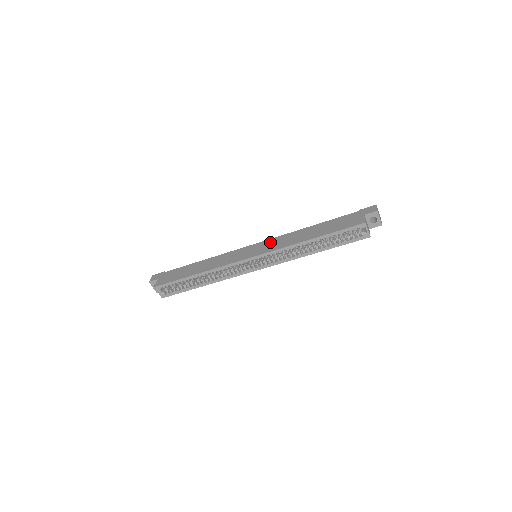
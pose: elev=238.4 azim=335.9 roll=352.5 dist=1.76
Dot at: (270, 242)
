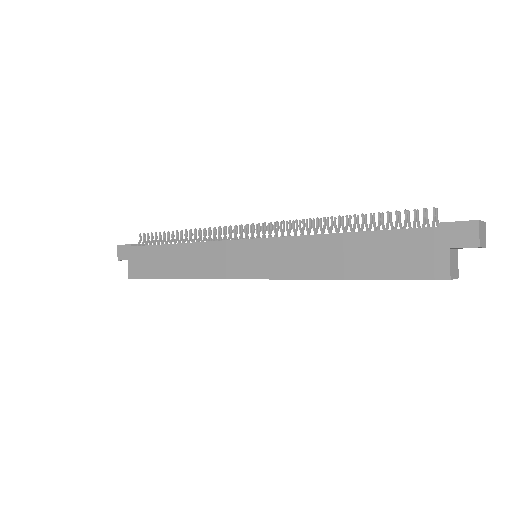
Dot at: (273, 249)
